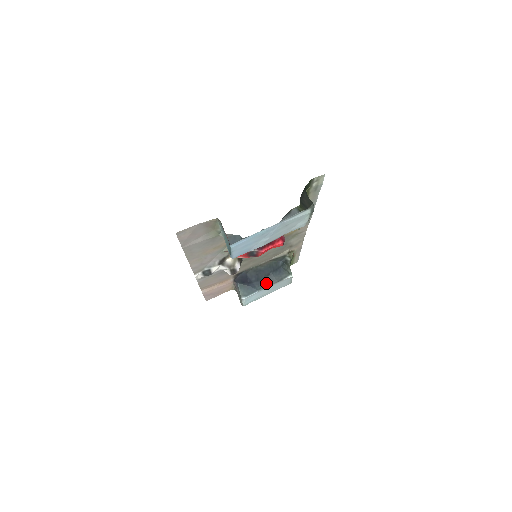
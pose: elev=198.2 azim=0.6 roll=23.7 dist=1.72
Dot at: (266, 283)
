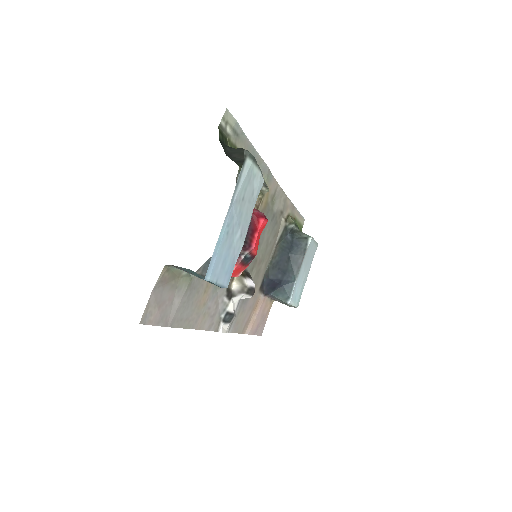
Dot at: (295, 268)
